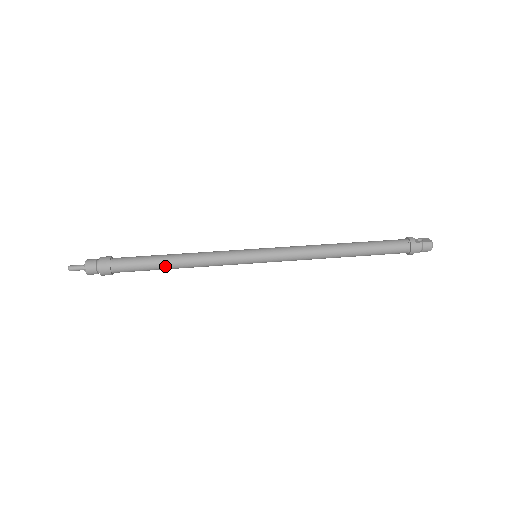
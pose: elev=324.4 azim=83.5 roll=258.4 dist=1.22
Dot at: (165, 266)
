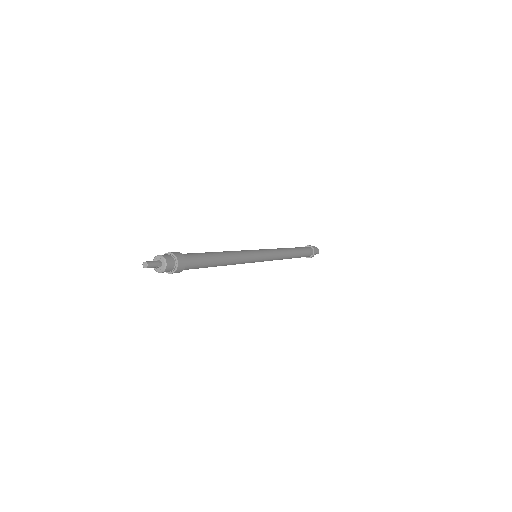
Dot at: (217, 259)
